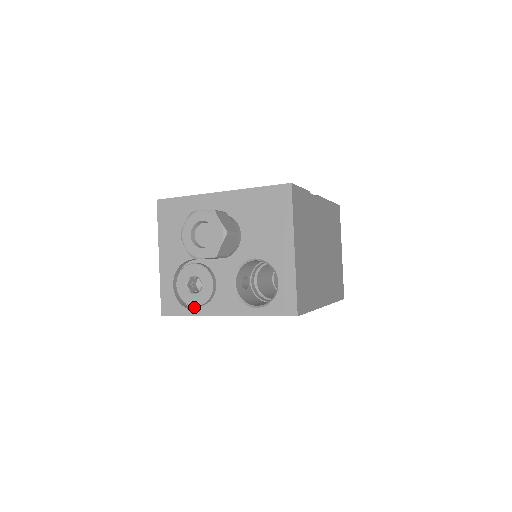
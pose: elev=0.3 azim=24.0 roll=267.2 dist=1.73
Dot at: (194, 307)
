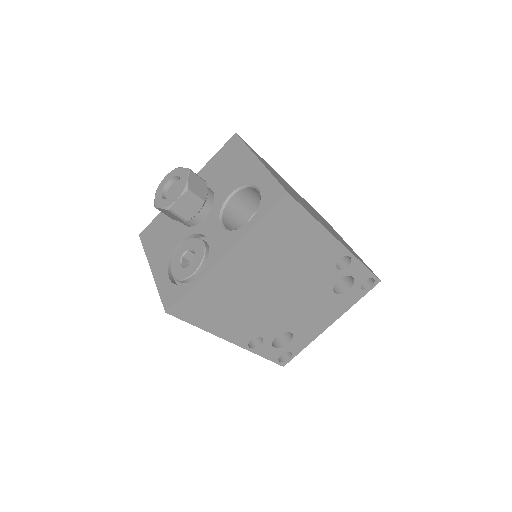
Dot at: occluded
